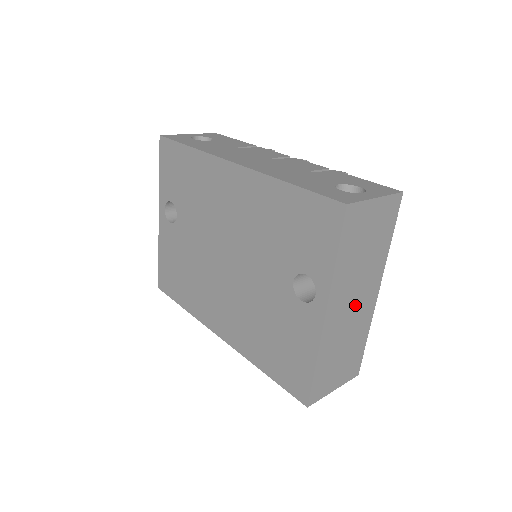
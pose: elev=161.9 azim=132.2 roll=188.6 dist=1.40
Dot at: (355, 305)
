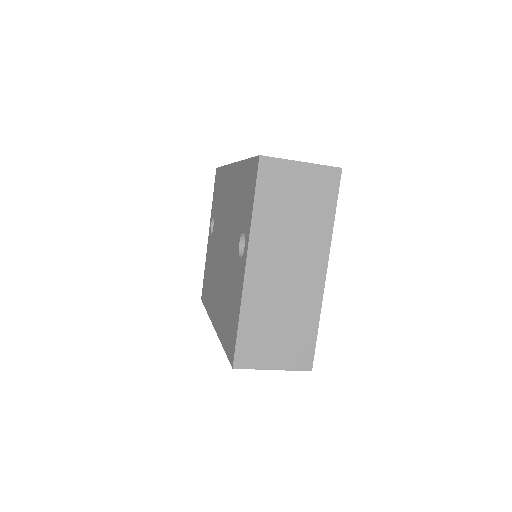
Dot at: (290, 272)
